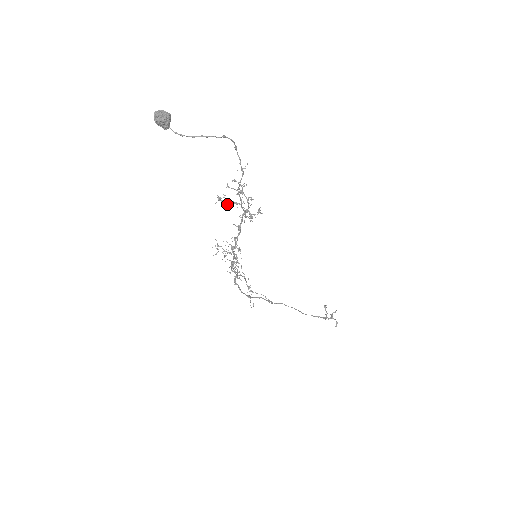
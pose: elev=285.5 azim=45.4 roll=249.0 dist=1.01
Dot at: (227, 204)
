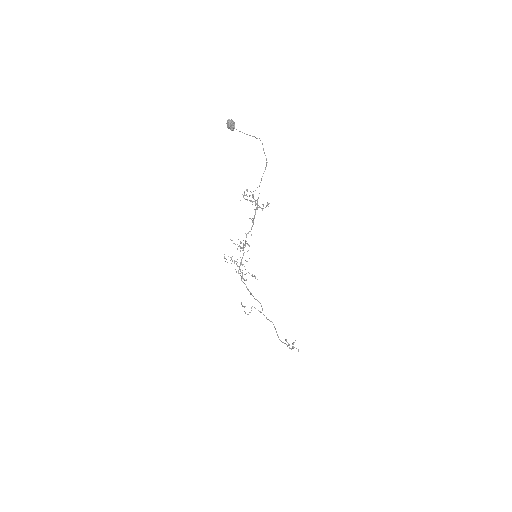
Dot at: (247, 200)
